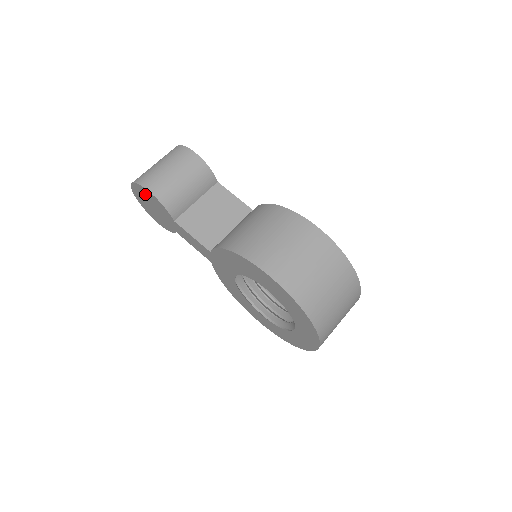
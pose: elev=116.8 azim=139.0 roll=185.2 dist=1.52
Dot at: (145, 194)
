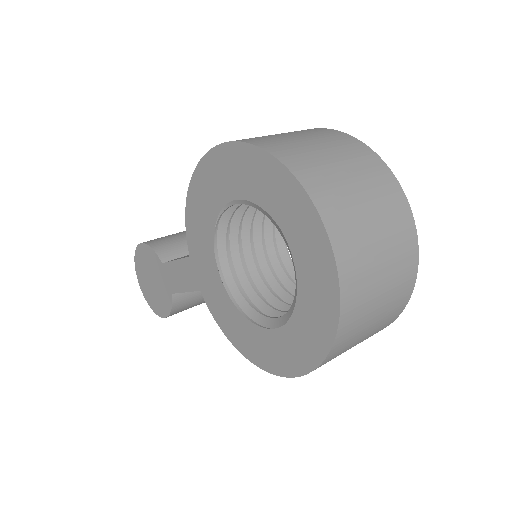
Dot at: (142, 261)
